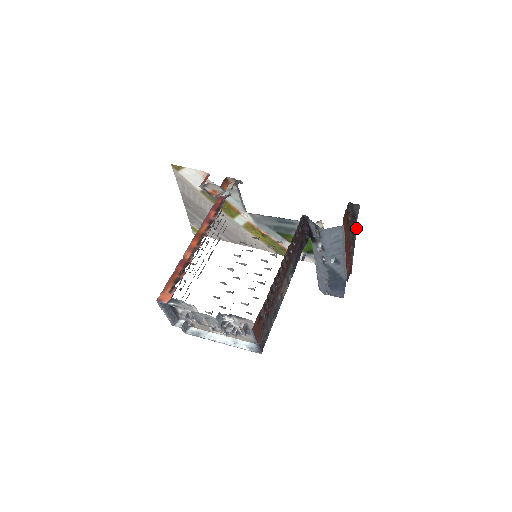
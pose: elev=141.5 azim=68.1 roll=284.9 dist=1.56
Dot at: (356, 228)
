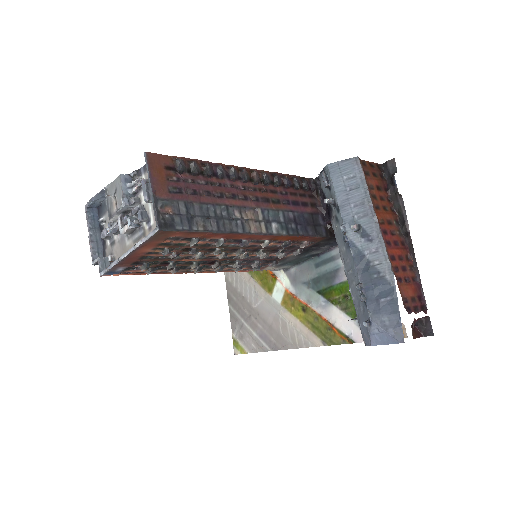
Dot at: (403, 207)
